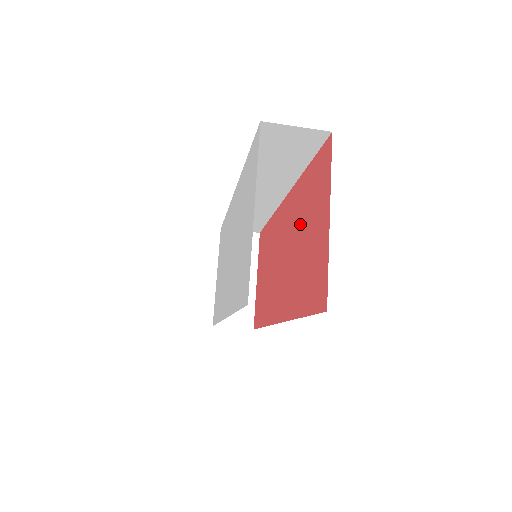
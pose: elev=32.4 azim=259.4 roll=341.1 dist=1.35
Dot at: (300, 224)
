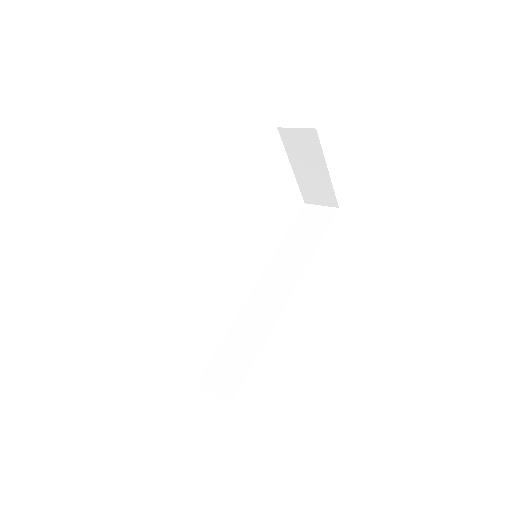
Dot at: occluded
